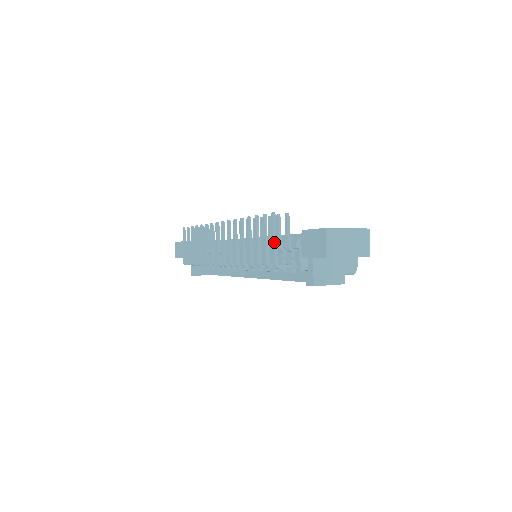
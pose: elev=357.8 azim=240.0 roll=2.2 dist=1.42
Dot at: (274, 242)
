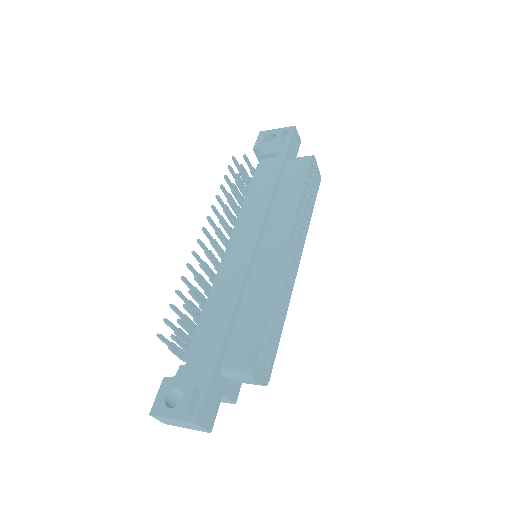
Dot at: (171, 351)
